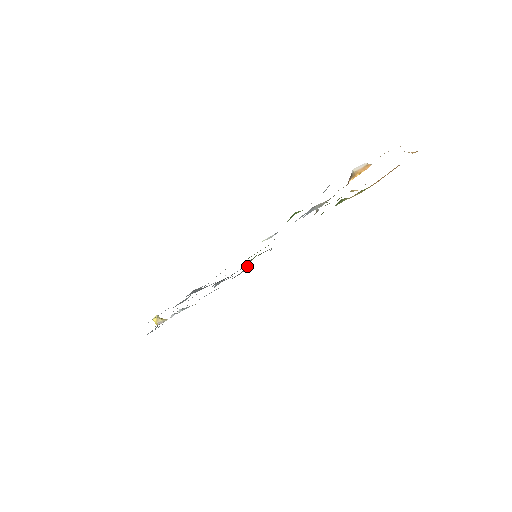
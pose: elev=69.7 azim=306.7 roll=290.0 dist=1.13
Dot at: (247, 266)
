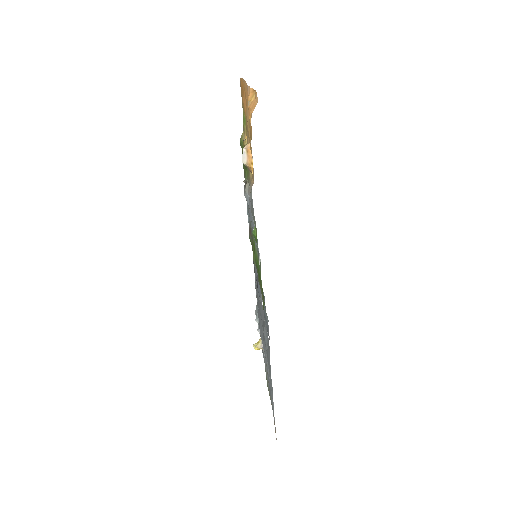
Dot at: occluded
